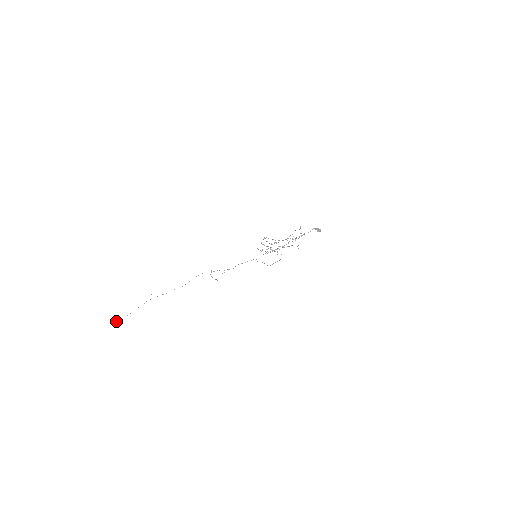
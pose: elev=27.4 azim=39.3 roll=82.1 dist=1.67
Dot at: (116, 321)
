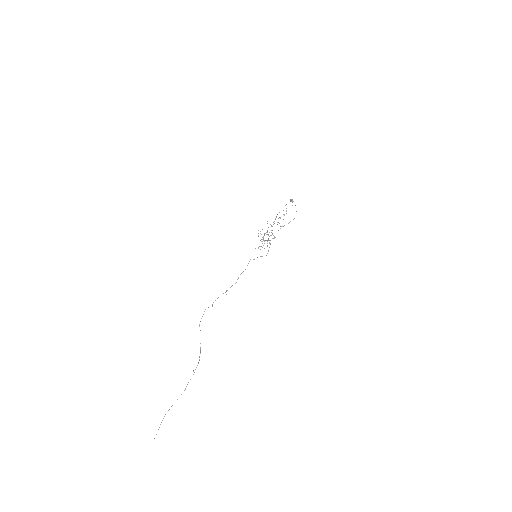
Dot at: occluded
